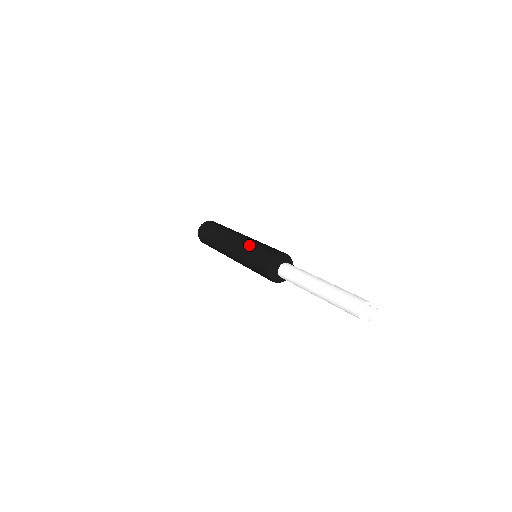
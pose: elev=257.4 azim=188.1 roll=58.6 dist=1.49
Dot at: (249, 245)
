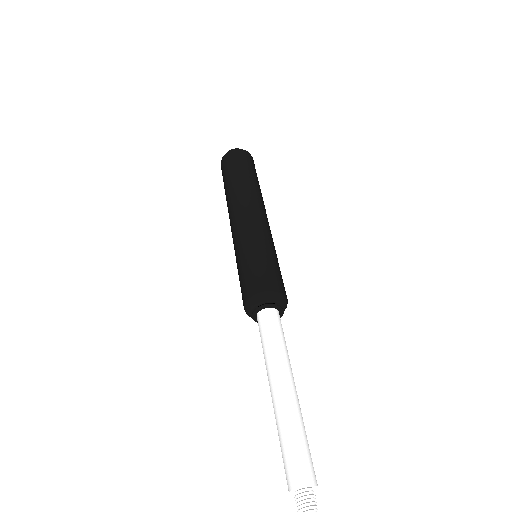
Dot at: (236, 253)
